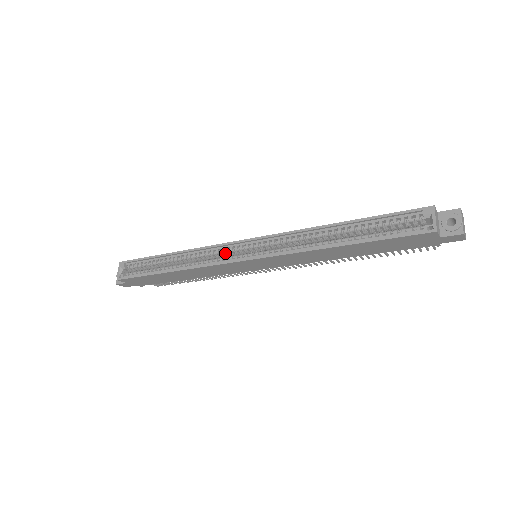
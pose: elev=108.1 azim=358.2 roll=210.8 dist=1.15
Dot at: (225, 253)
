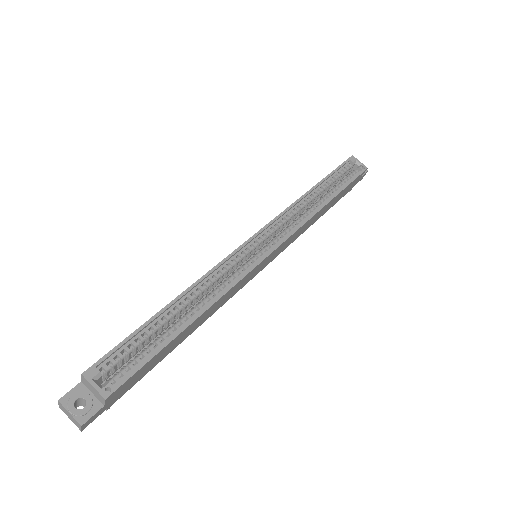
Dot at: (239, 262)
